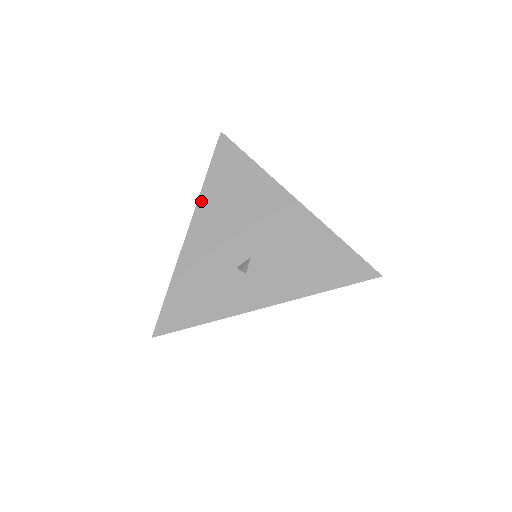
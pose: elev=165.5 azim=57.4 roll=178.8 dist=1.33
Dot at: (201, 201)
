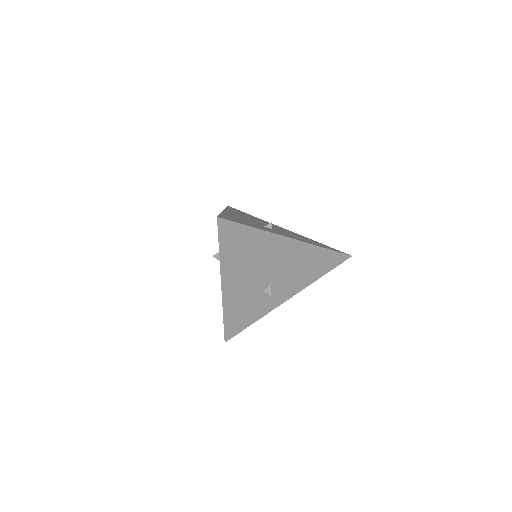
Dot at: (227, 209)
